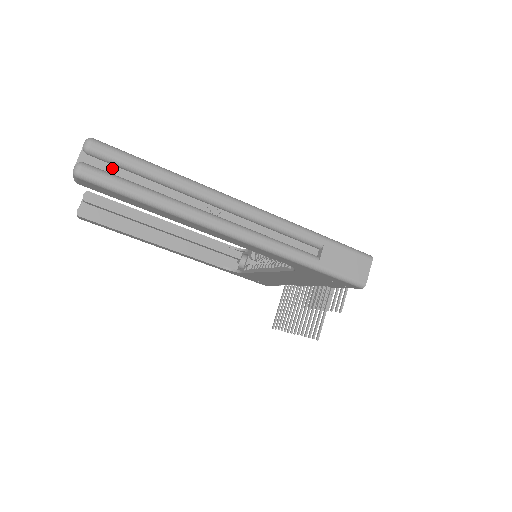
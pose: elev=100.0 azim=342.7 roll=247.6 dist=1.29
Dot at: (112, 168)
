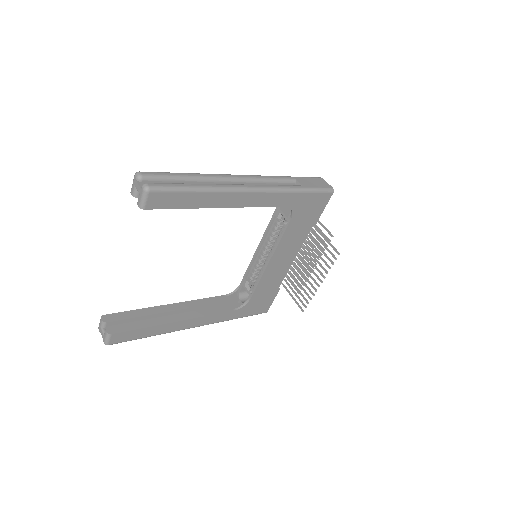
Dot at: occluded
